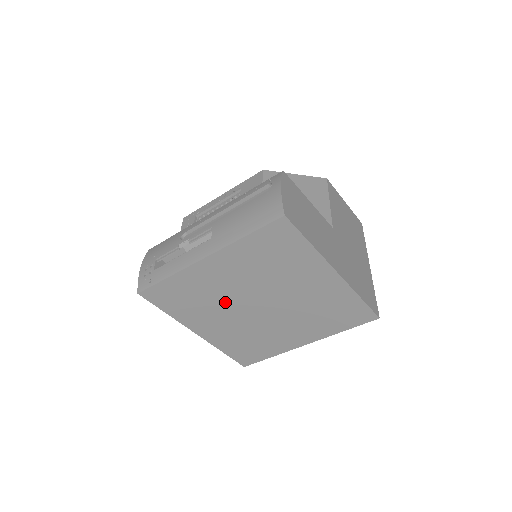
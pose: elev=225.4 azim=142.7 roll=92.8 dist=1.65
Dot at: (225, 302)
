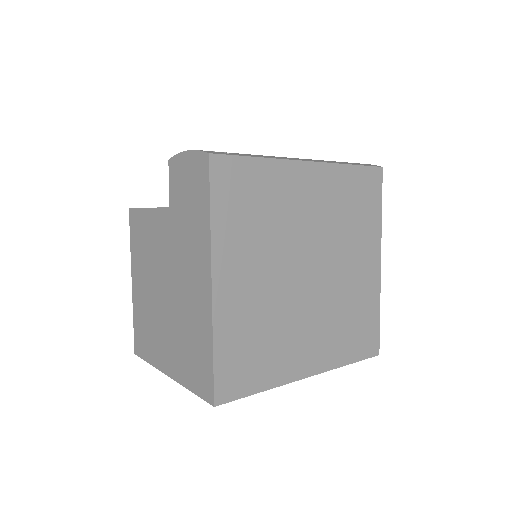
Dot at: (284, 241)
